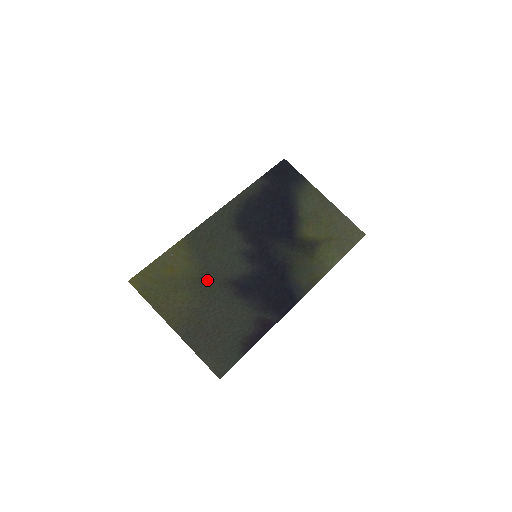
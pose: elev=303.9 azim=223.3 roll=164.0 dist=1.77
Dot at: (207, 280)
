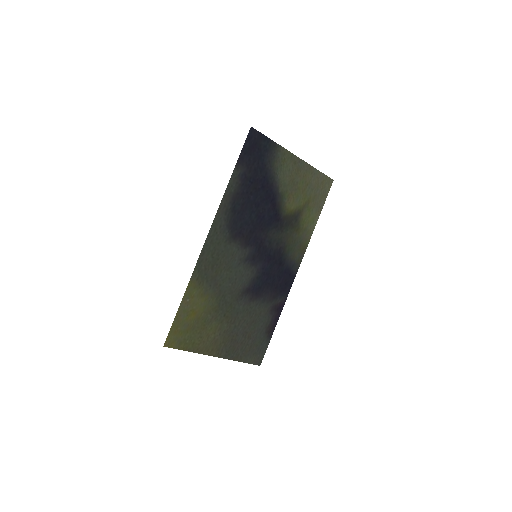
Dot at: (225, 303)
